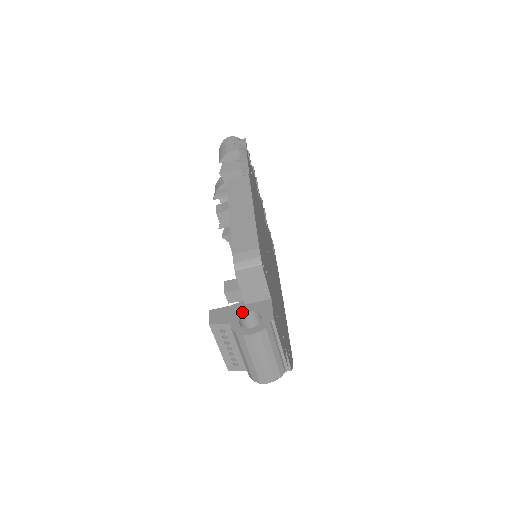
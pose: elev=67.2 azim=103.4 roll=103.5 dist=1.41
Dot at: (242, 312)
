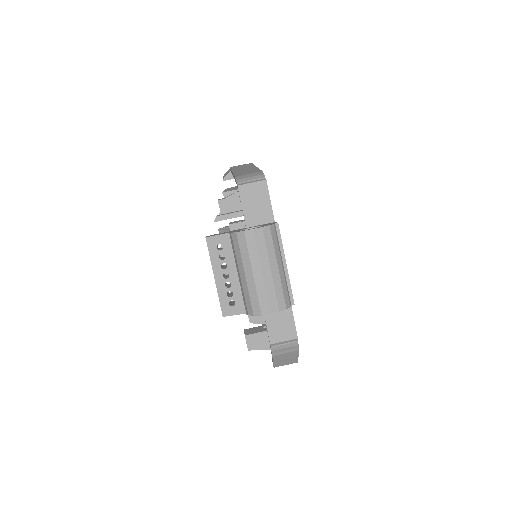
Dot at: (243, 229)
